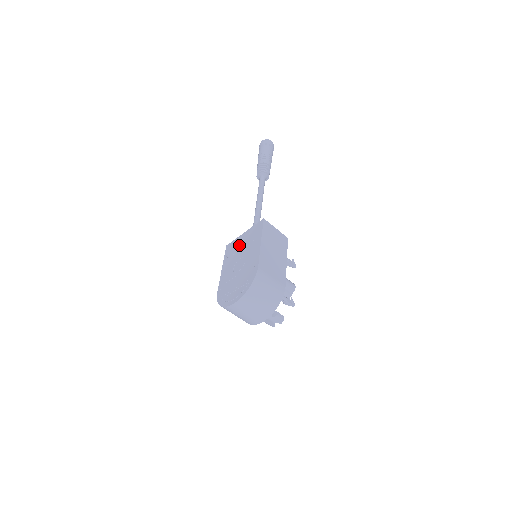
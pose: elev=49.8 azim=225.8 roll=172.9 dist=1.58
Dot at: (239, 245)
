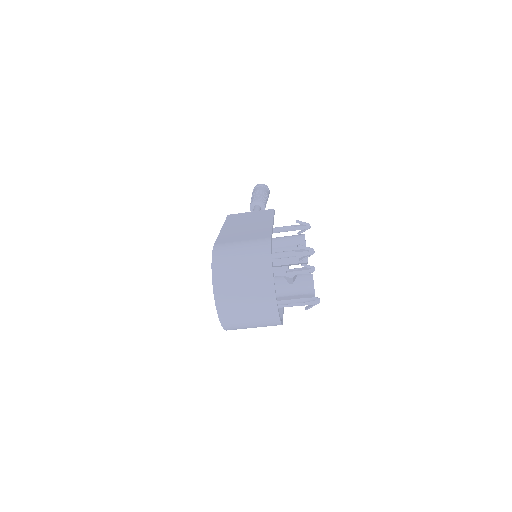
Dot at: occluded
